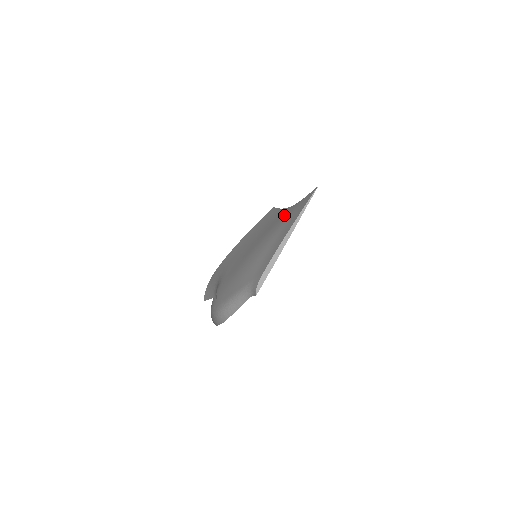
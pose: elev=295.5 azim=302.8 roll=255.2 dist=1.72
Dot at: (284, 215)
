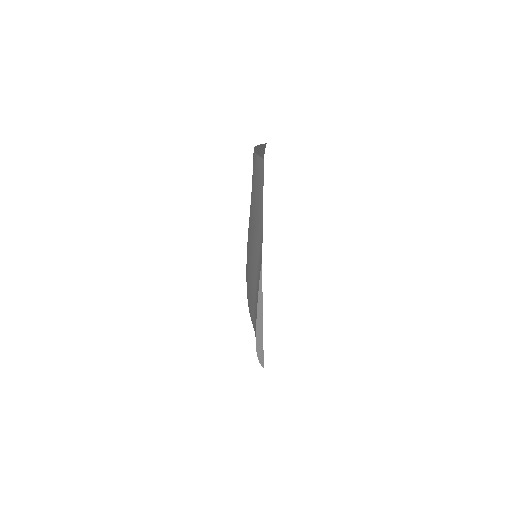
Dot at: (259, 231)
